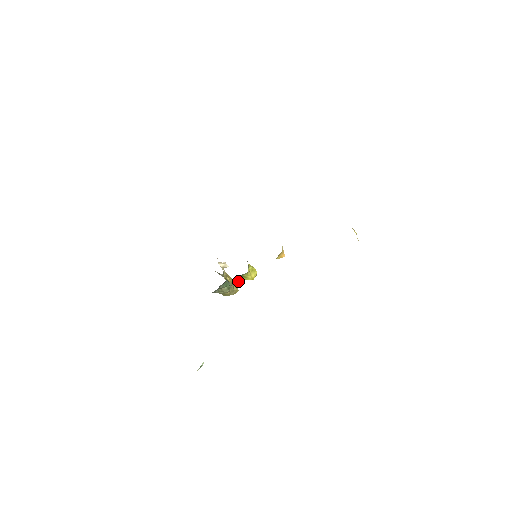
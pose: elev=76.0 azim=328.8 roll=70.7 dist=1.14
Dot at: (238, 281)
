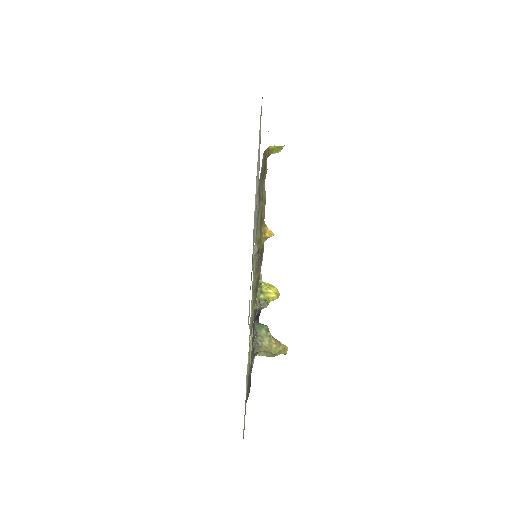
Dot at: (262, 299)
